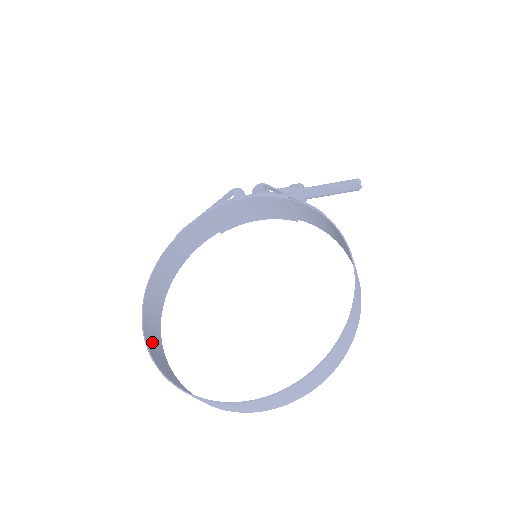
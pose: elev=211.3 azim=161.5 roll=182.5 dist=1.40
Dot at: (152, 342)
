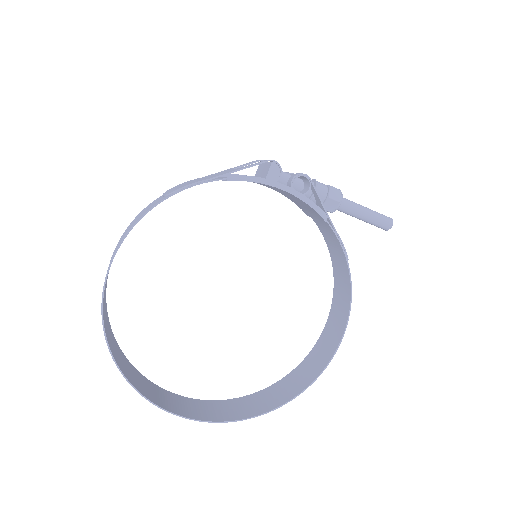
Dot at: (105, 314)
